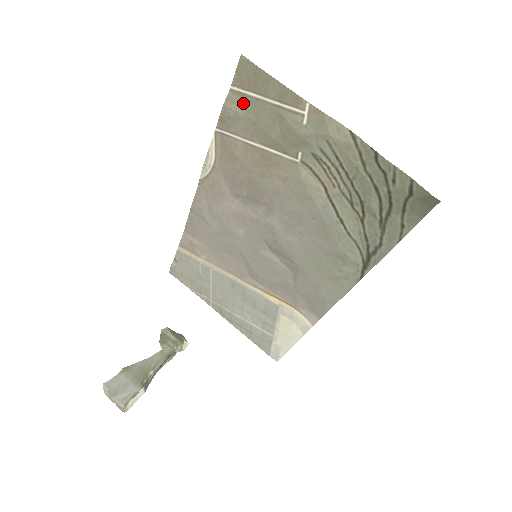
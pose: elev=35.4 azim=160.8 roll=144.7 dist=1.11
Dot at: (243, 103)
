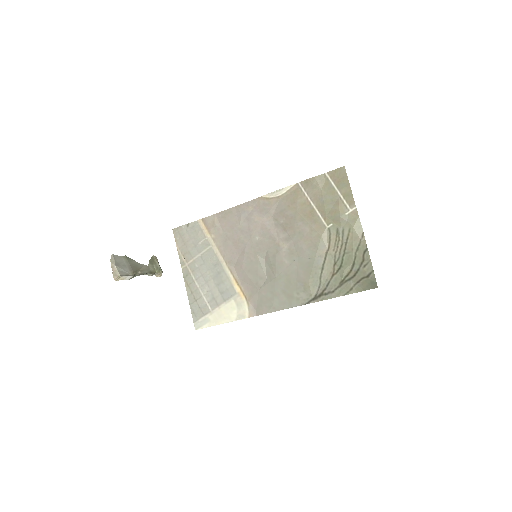
Dot at: (325, 184)
